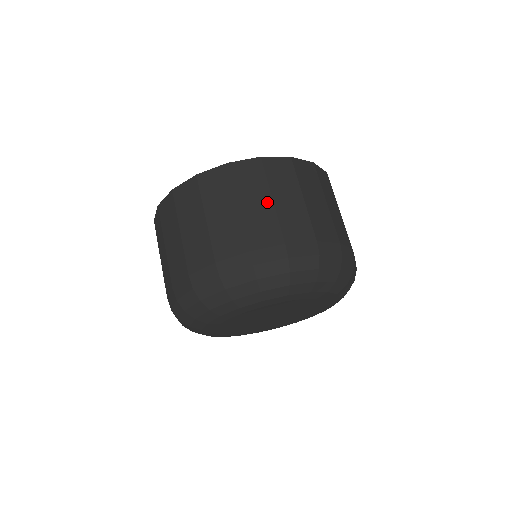
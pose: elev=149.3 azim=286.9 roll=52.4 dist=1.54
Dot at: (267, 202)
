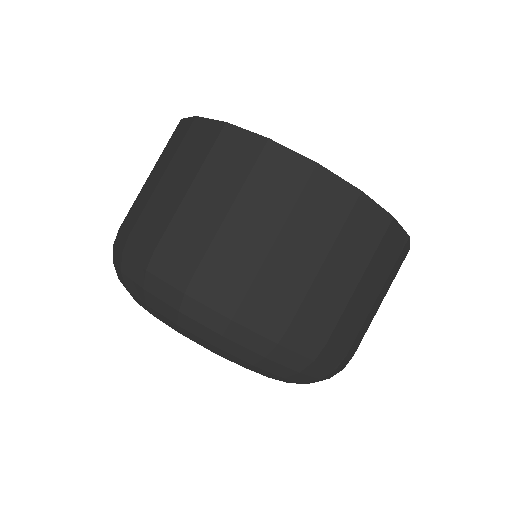
Dot at: (183, 187)
